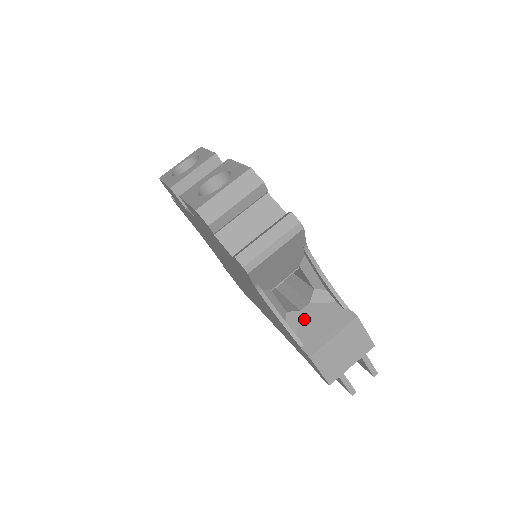
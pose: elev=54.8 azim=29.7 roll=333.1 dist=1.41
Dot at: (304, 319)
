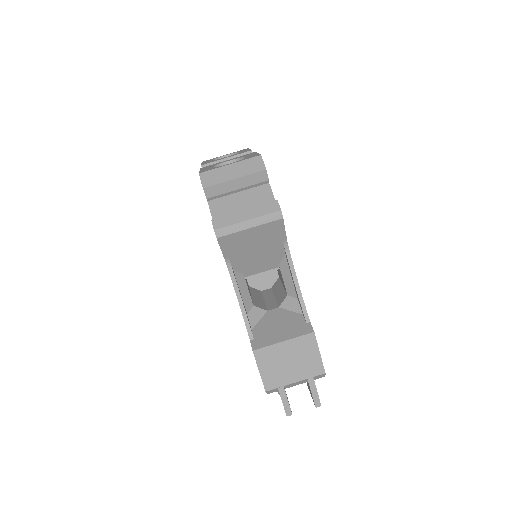
Dot at: (266, 318)
